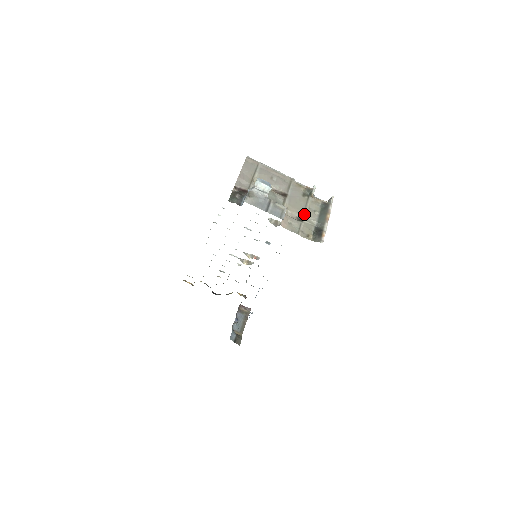
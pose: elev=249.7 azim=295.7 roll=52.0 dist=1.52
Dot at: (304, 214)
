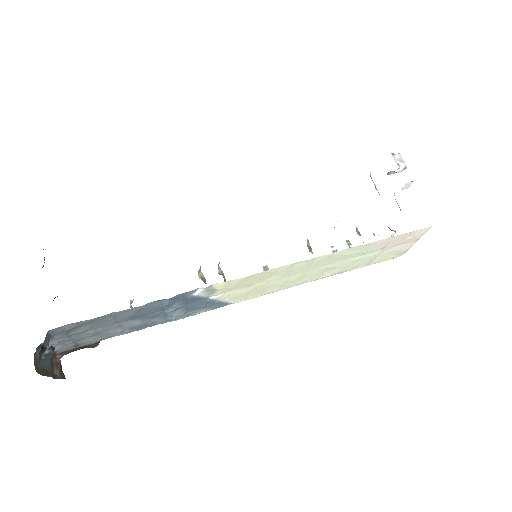
Dot at: occluded
